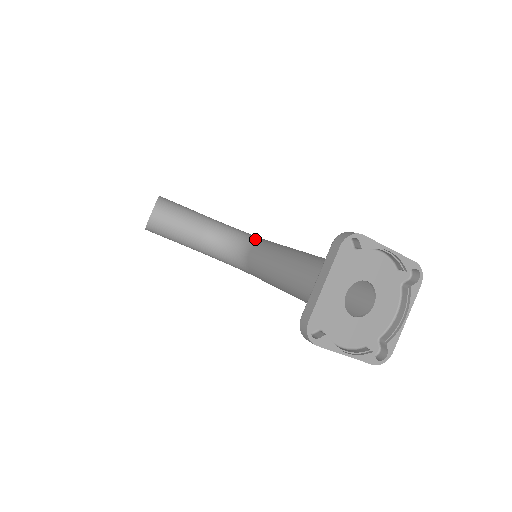
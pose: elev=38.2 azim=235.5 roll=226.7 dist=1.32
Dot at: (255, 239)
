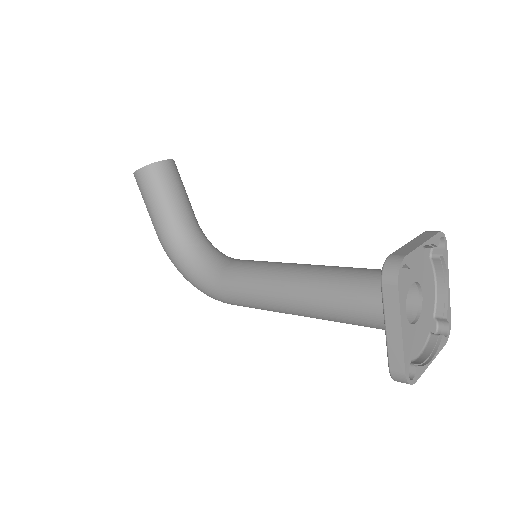
Dot at: occluded
